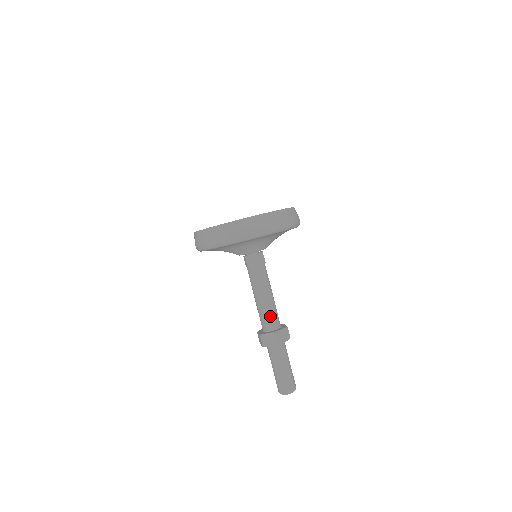
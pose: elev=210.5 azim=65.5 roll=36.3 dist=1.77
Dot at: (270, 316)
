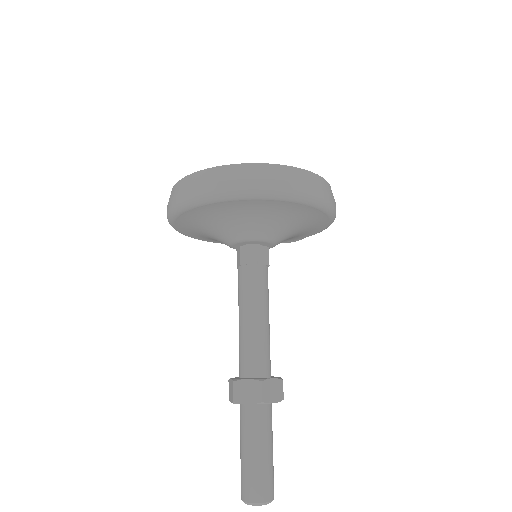
Dot at: (258, 351)
